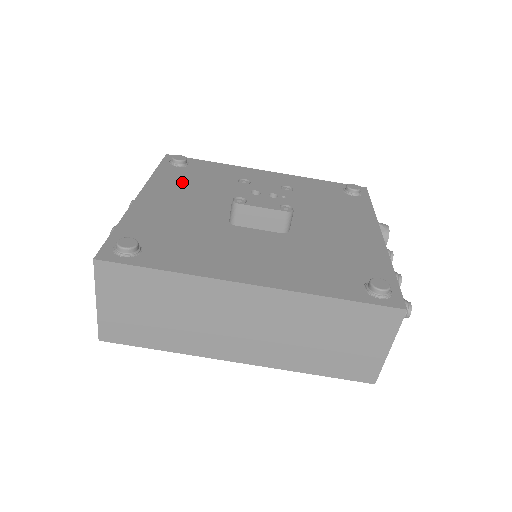
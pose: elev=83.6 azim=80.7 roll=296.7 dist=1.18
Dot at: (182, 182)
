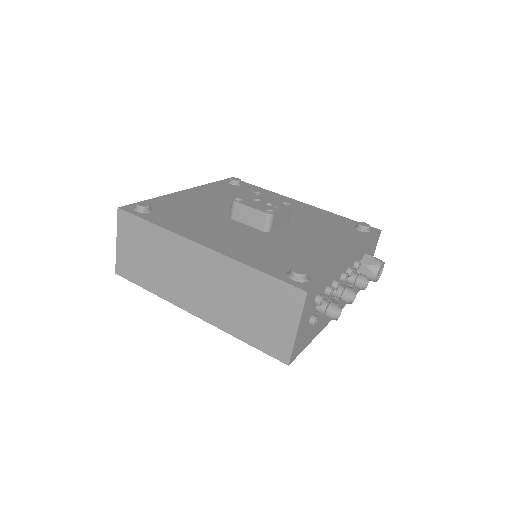
Dot at: (223, 192)
